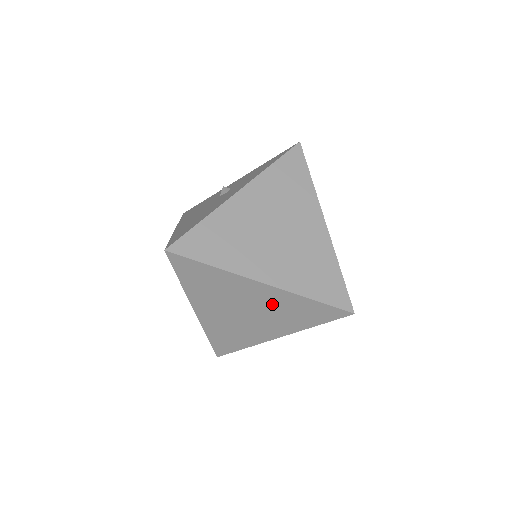
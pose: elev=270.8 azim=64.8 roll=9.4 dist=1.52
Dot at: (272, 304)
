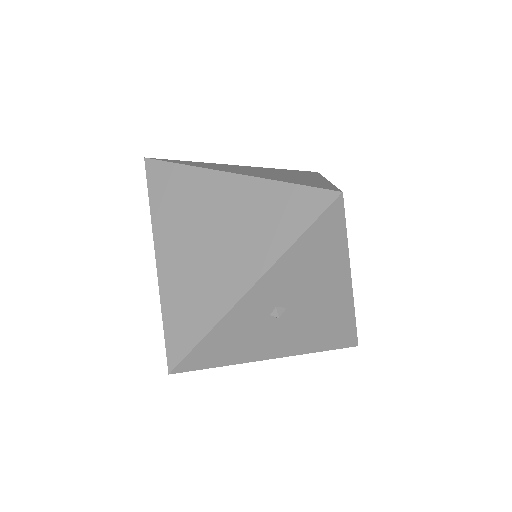
Dot at: (240, 210)
